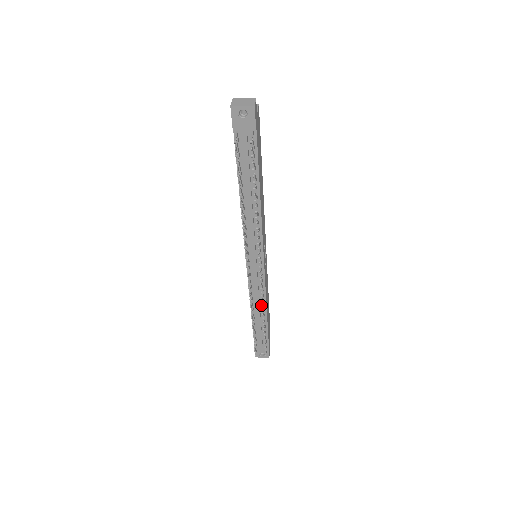
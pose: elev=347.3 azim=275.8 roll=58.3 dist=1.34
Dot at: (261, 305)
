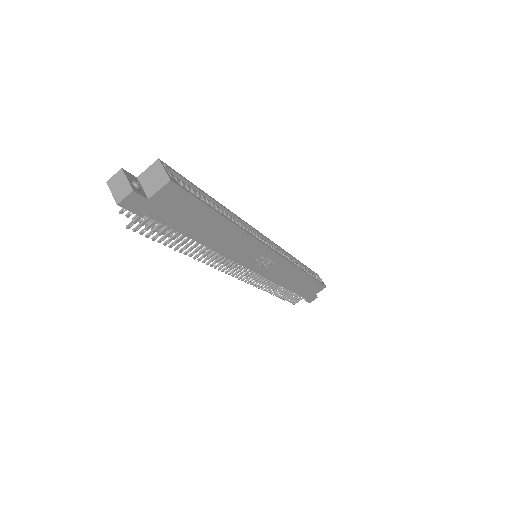
Dot at: occluded
